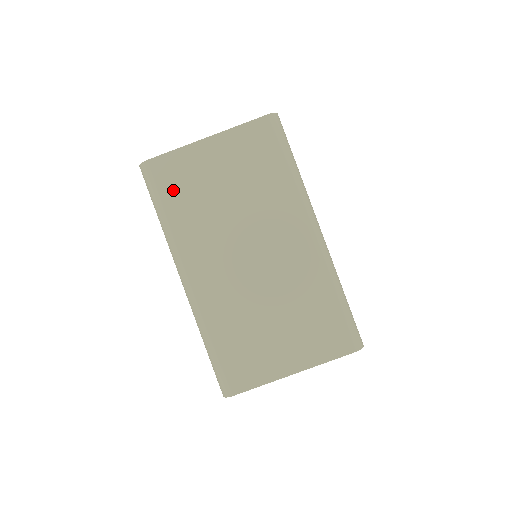
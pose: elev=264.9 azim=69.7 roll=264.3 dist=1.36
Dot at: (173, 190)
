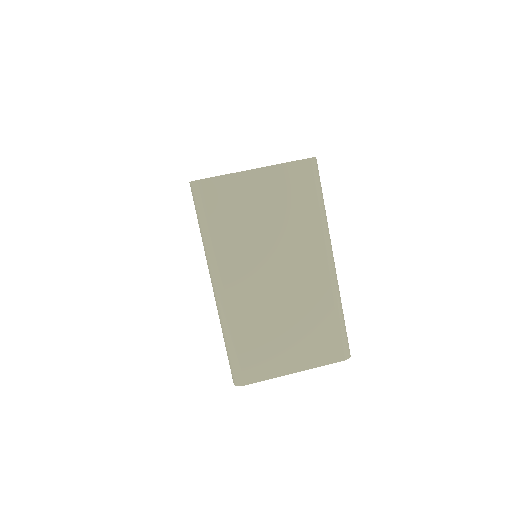
Dot at: (219, 210)
